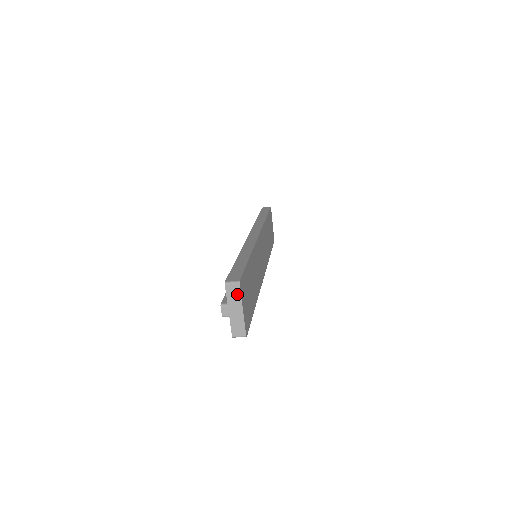
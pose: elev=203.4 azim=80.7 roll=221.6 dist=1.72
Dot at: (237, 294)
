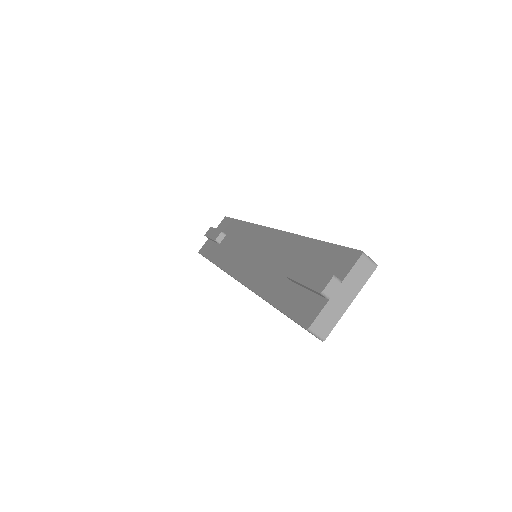
Dot at: (363, 277)
